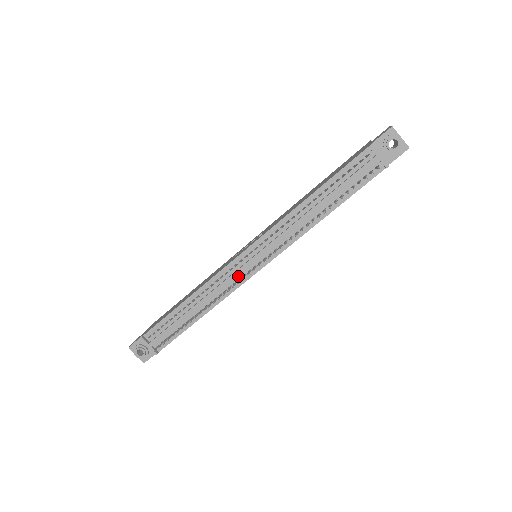
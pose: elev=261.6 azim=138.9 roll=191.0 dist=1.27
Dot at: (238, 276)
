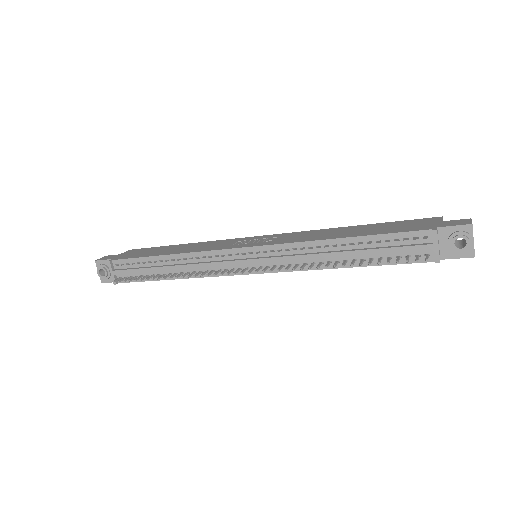
Dot at: (226, 266)
